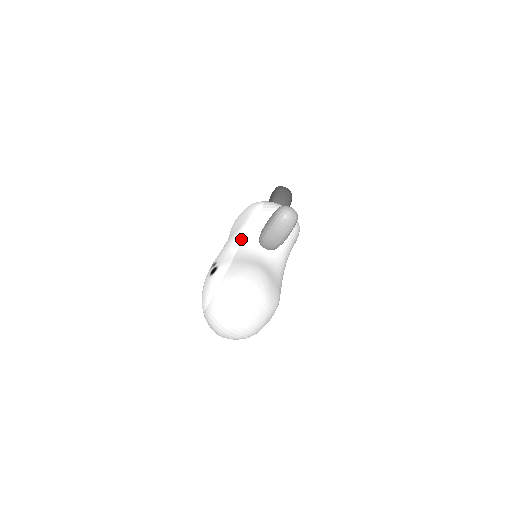
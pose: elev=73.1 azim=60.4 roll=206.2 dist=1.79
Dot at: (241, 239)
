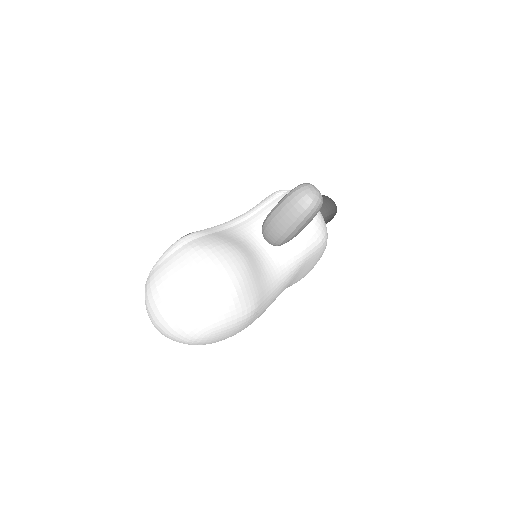
Dot at: (241, 219)
